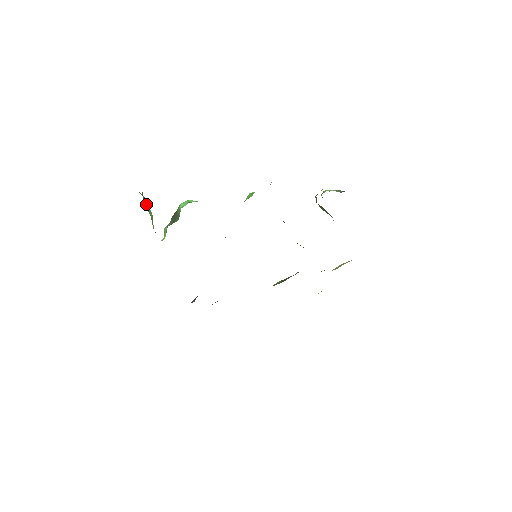
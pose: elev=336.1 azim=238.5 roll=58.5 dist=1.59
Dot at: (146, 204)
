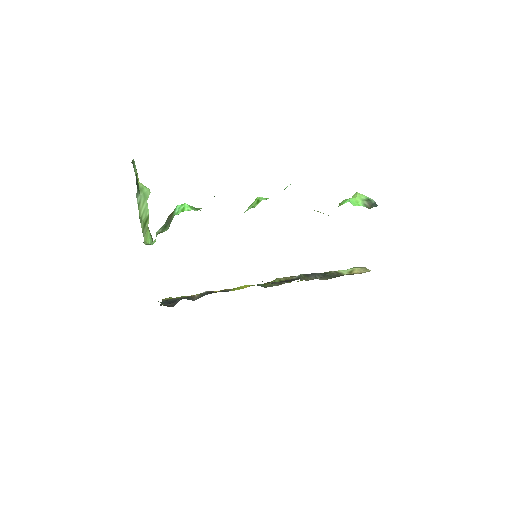
Dot at: (141, 204)
